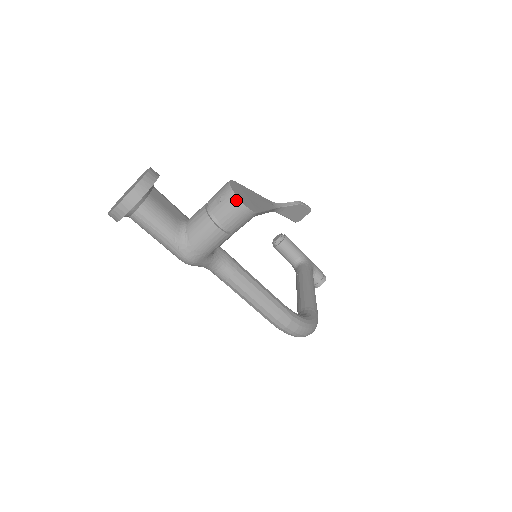
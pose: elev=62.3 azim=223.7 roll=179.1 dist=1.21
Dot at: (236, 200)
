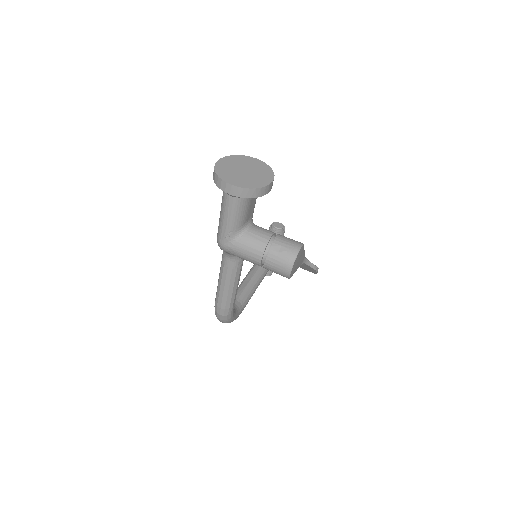
Dot at: (290, 266)
